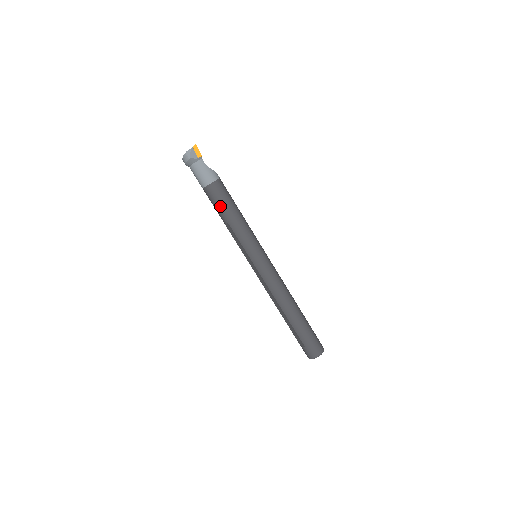
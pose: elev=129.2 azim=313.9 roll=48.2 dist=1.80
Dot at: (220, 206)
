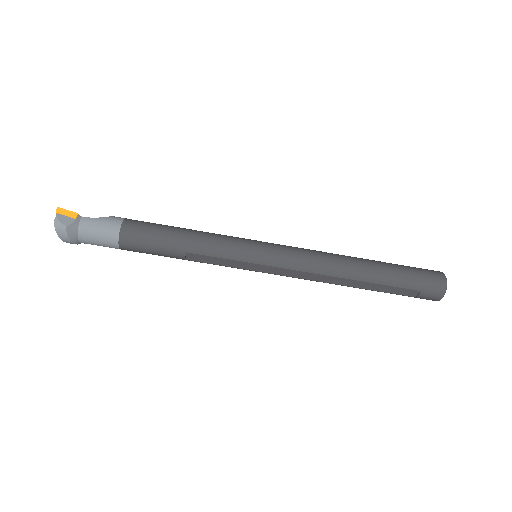
Dot at: (156, 244)
